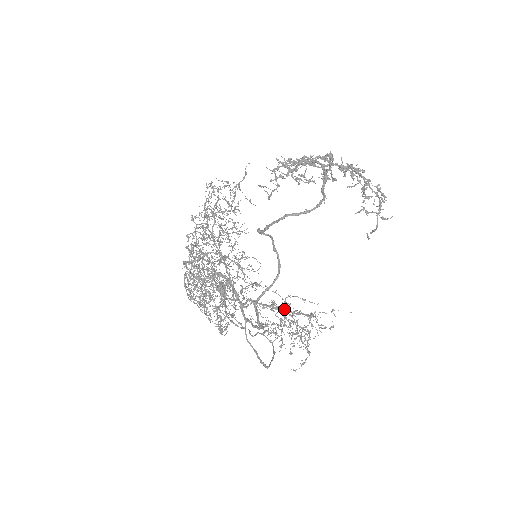
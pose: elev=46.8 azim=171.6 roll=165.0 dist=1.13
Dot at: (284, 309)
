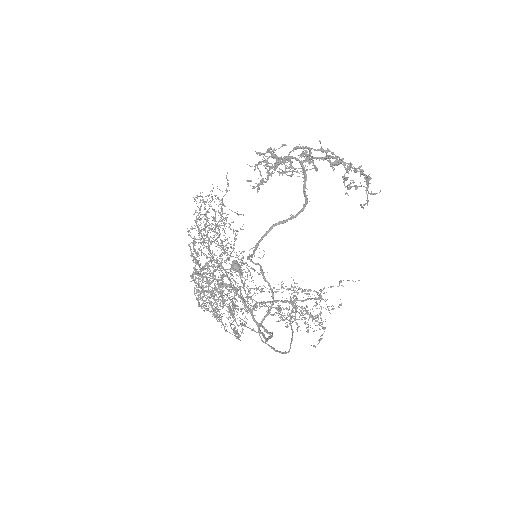
Dot at: (294, 290)
